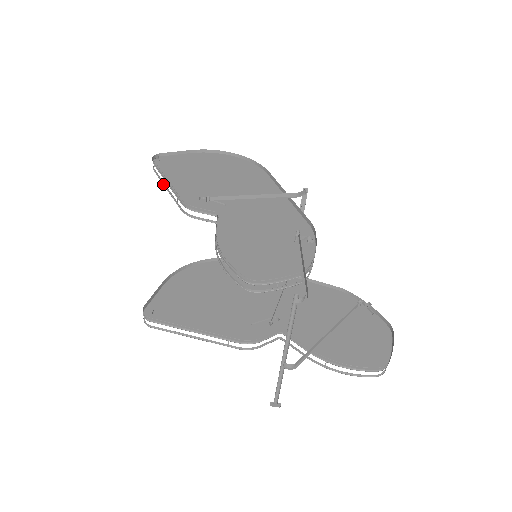
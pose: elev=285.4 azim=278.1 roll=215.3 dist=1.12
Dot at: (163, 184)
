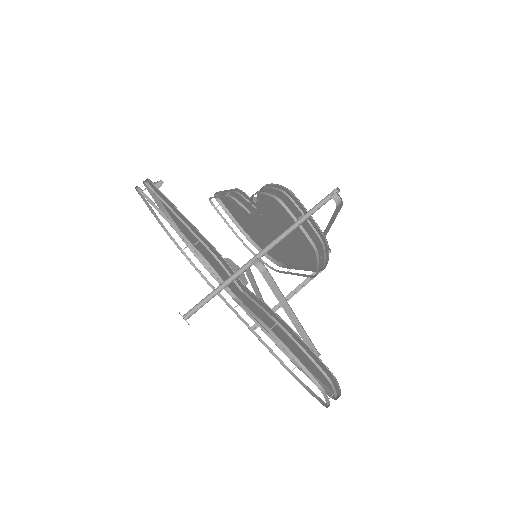
Dot at: (215, 197)
